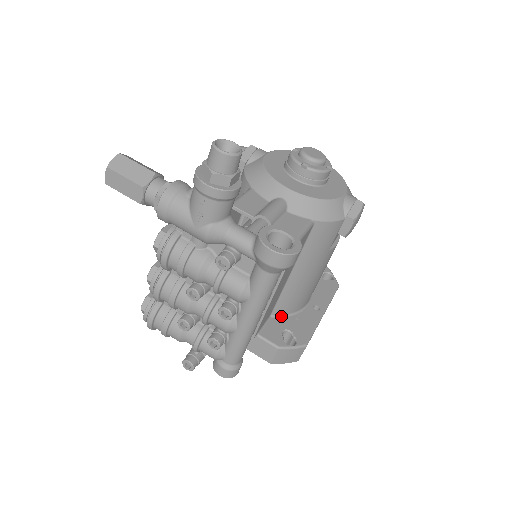
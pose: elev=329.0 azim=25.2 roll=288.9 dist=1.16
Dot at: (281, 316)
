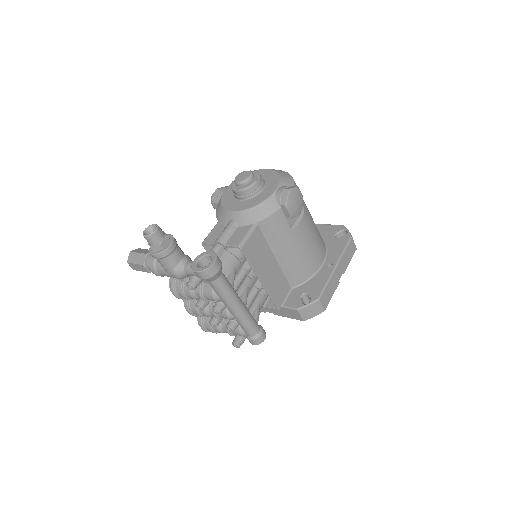
Dot at: (300, 285)
